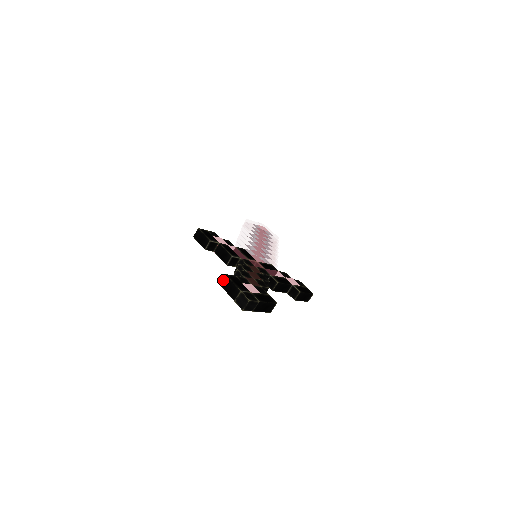
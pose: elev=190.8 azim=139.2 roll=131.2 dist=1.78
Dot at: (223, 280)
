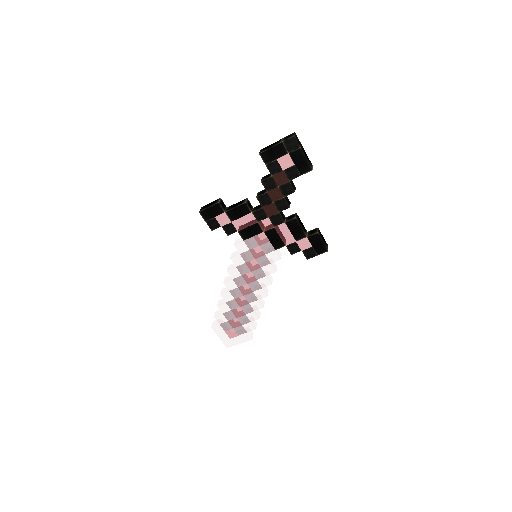
Dot at: (261, 151)
